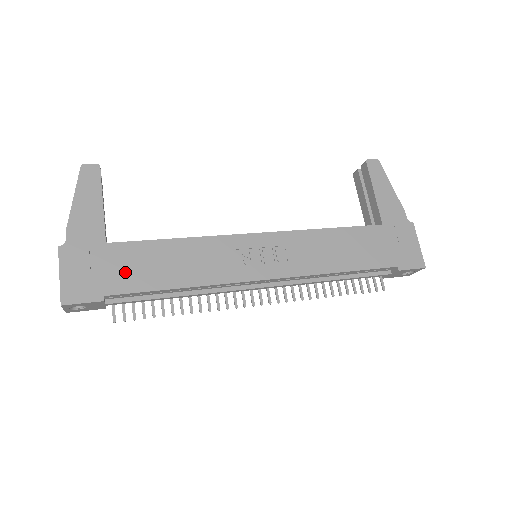
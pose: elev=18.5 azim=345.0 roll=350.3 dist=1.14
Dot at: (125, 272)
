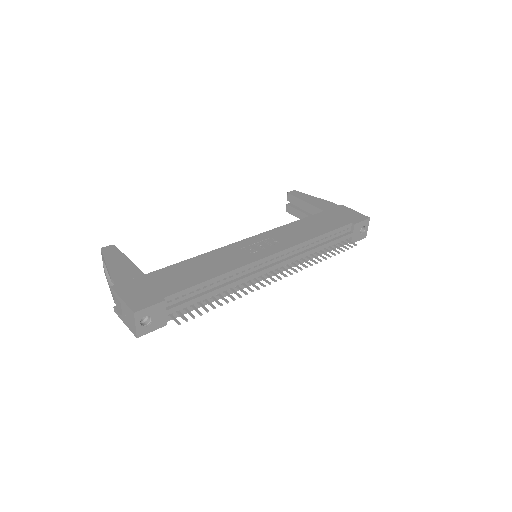
Dot at: (170, 282)
